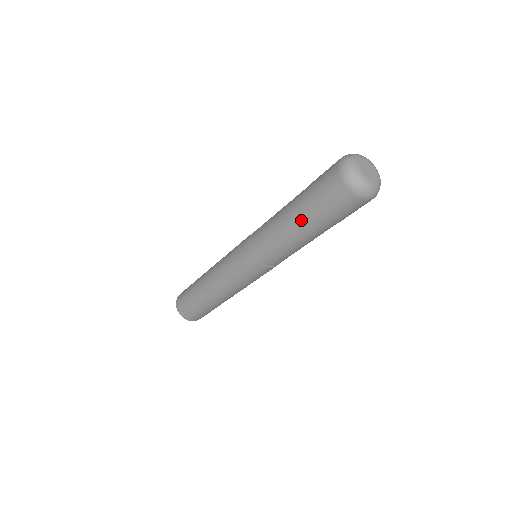
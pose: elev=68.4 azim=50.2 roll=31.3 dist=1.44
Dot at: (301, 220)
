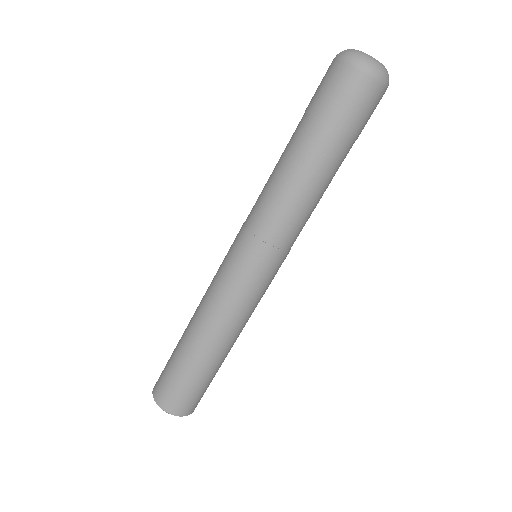
Dot at: (300, 140)
